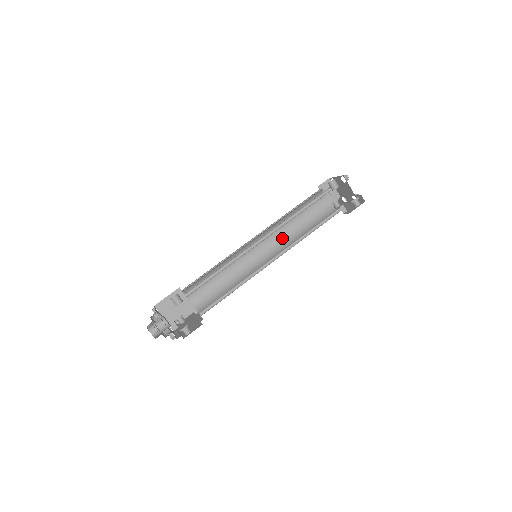
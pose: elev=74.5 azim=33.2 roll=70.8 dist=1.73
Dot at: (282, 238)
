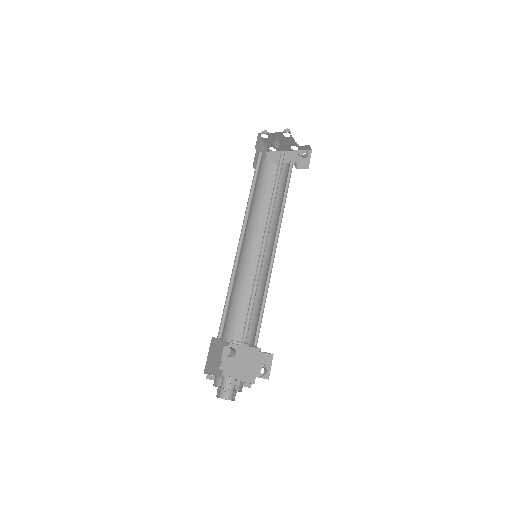
Dot at: (253, 221)
